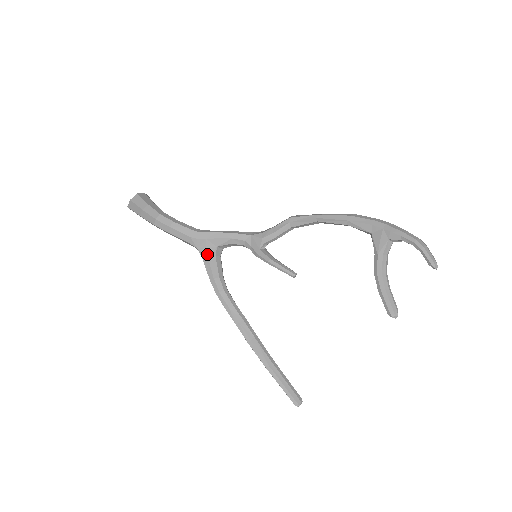
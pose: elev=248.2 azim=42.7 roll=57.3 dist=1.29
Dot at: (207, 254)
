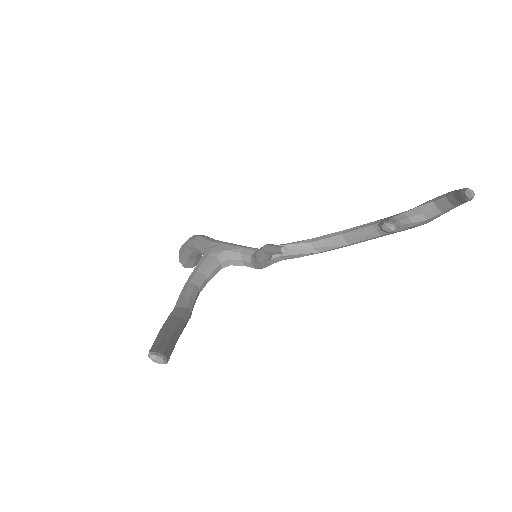
Dot at: (211, 252)
